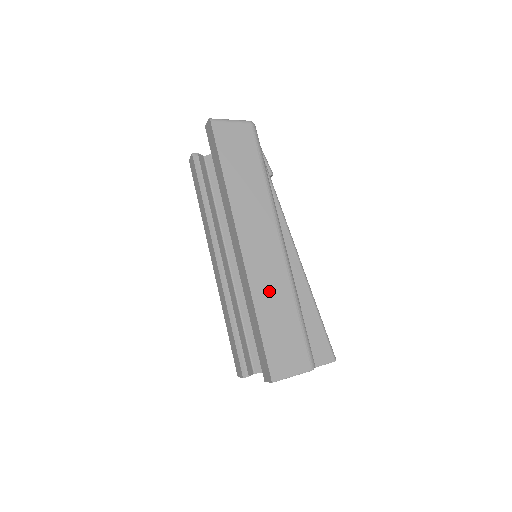
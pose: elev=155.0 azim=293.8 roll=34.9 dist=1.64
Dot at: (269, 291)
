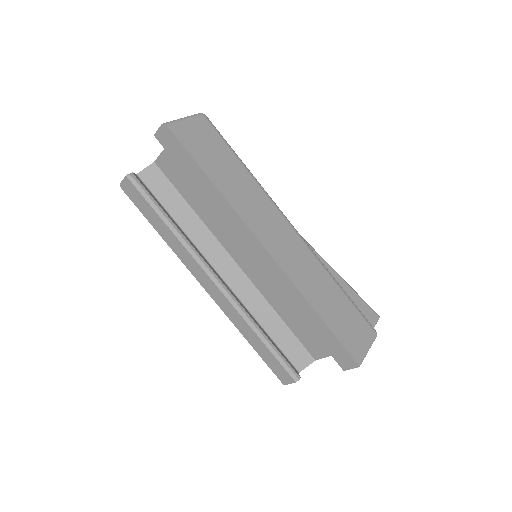
Dot at: (311, 282)
